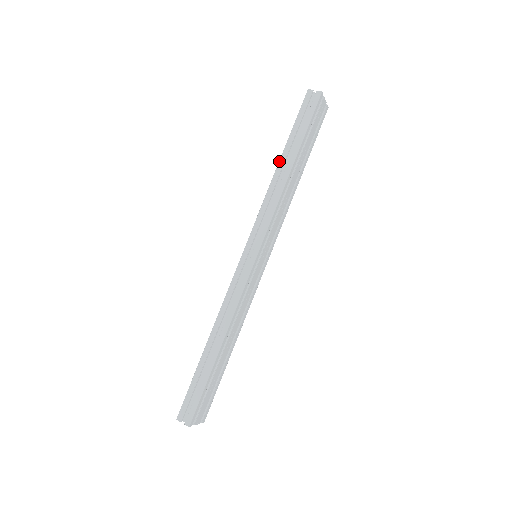
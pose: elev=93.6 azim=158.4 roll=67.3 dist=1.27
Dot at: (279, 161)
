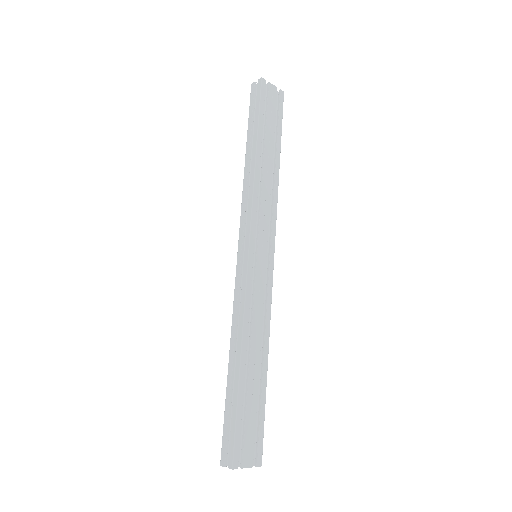
Dot at: (245, 156)
